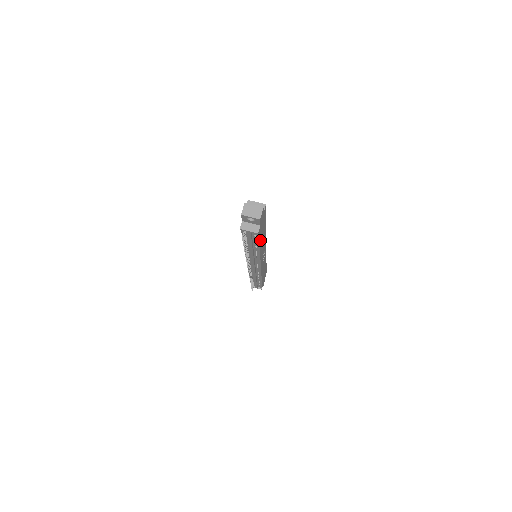
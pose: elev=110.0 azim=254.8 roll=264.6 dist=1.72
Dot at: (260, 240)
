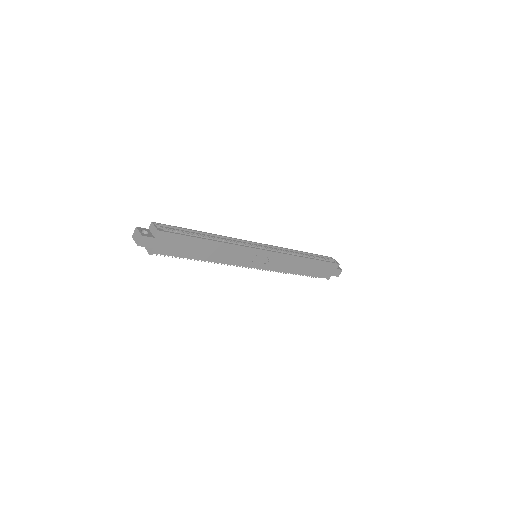
Dot at: (187, 255)
